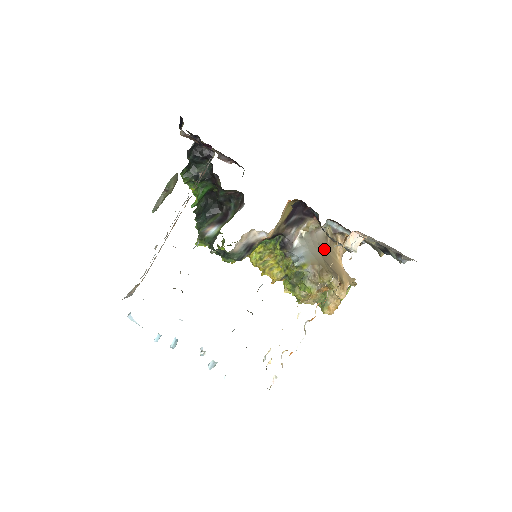
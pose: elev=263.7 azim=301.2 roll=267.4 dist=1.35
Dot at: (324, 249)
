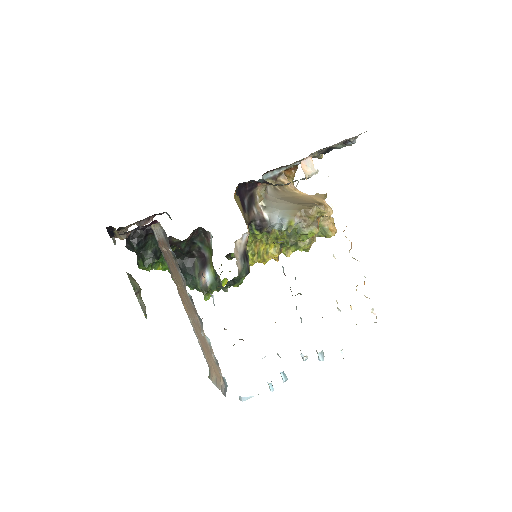
Dot at: (285, 198)
